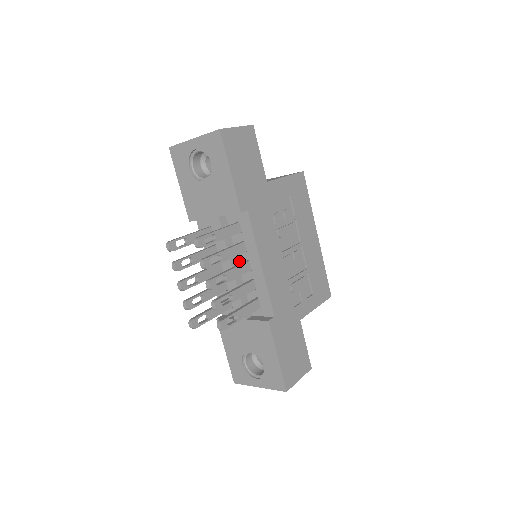
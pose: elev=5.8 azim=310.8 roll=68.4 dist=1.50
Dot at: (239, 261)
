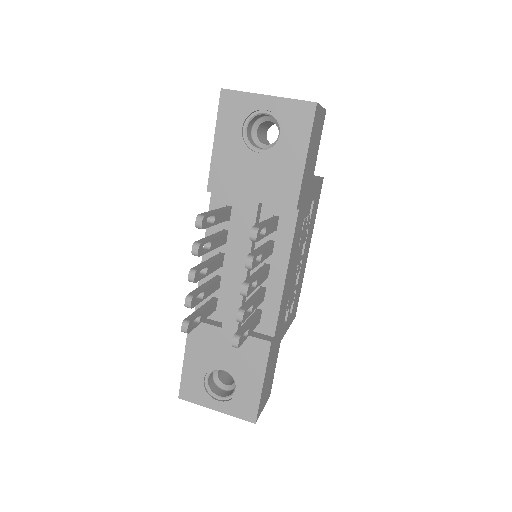
Dot at: occluded
